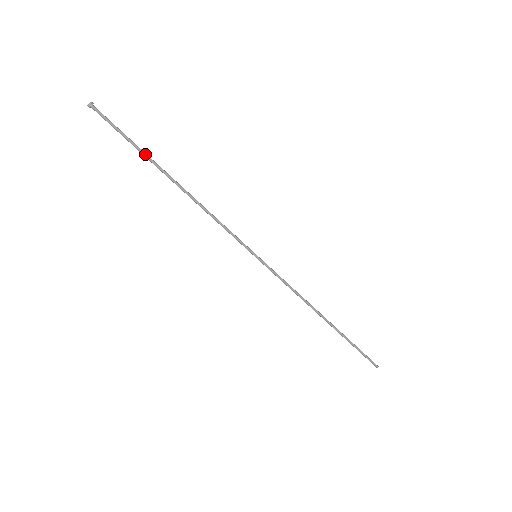
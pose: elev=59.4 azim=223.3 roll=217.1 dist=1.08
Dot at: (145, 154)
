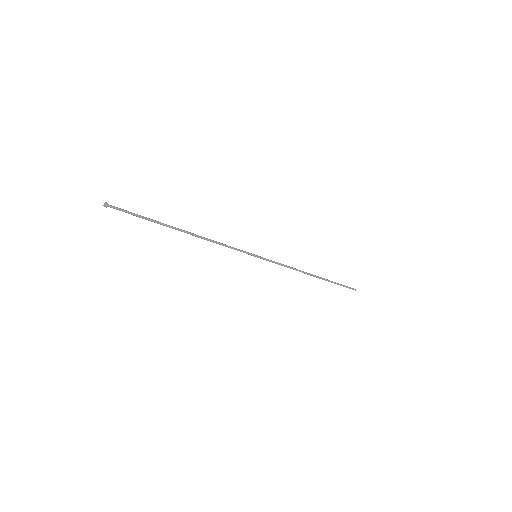
Dot at: (157, 222)
